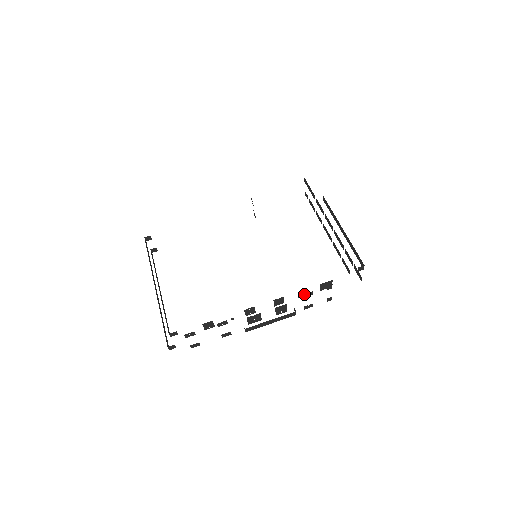
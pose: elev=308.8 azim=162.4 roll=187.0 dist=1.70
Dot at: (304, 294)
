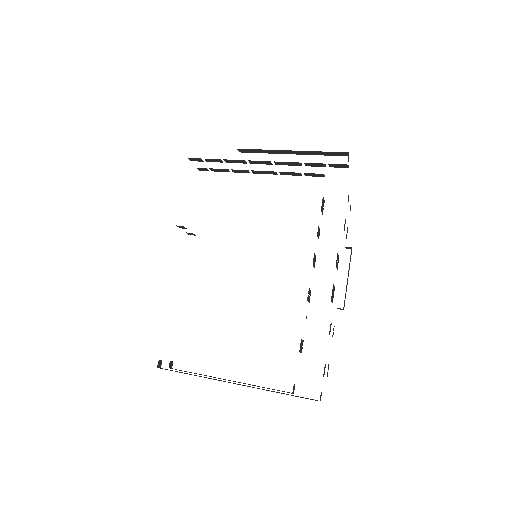
Dot at: occluded
